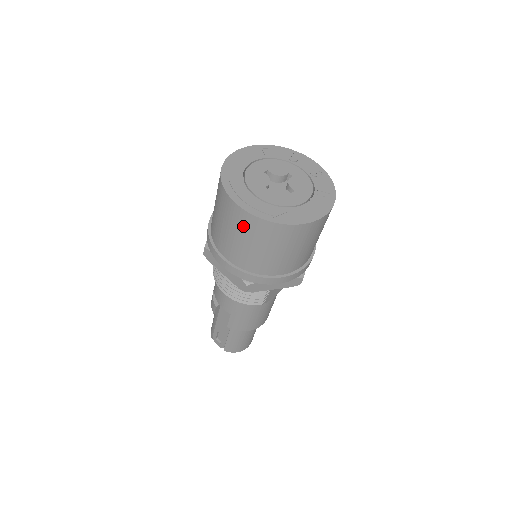
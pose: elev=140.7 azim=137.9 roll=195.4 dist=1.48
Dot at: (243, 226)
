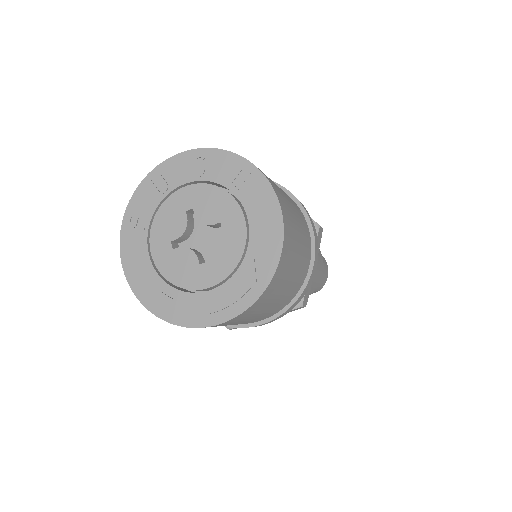
Dot at: (245, 318)
